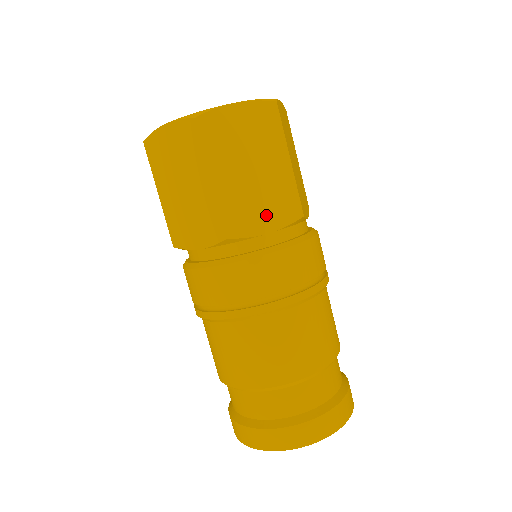
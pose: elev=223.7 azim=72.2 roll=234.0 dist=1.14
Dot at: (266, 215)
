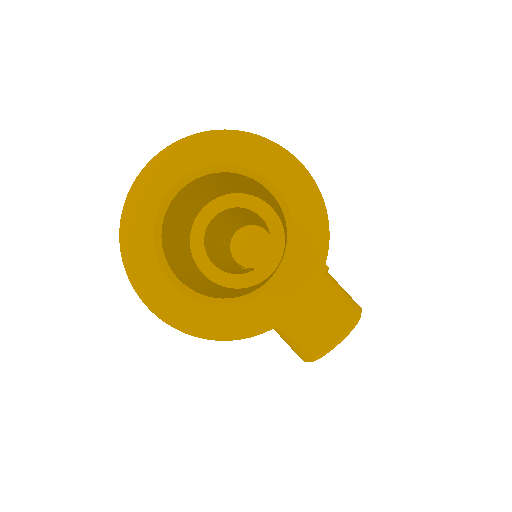
Dot at: occluded
